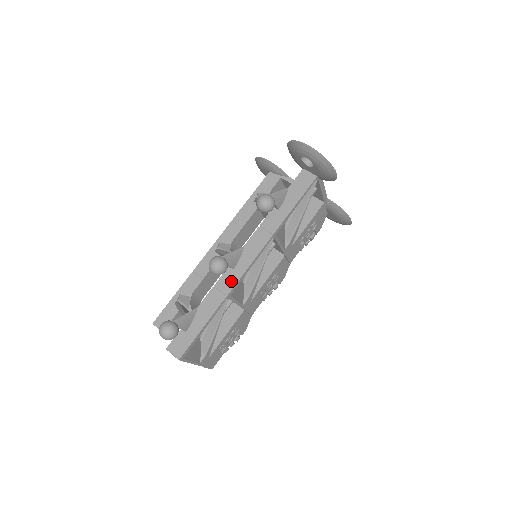
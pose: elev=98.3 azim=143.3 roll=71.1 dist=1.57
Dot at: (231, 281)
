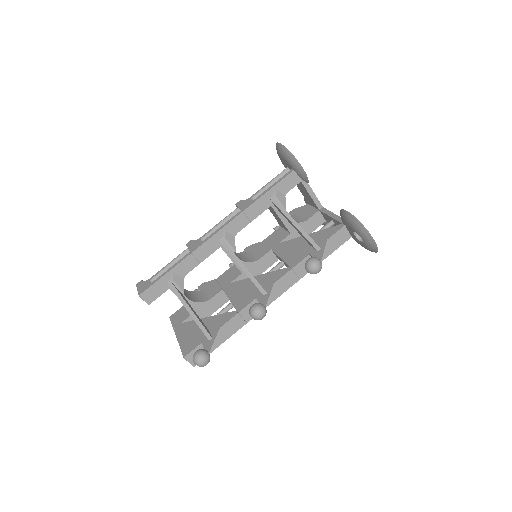
Dot at: occluded
